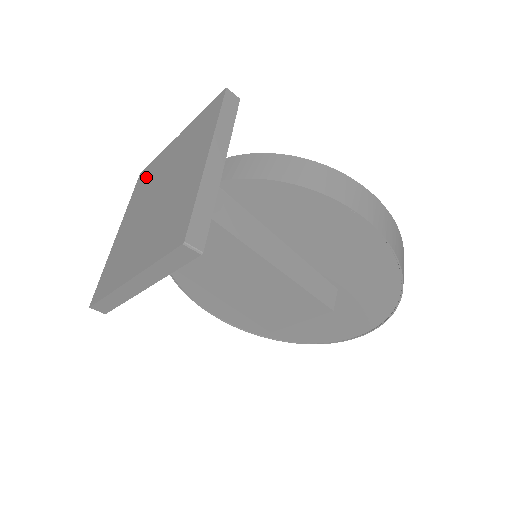
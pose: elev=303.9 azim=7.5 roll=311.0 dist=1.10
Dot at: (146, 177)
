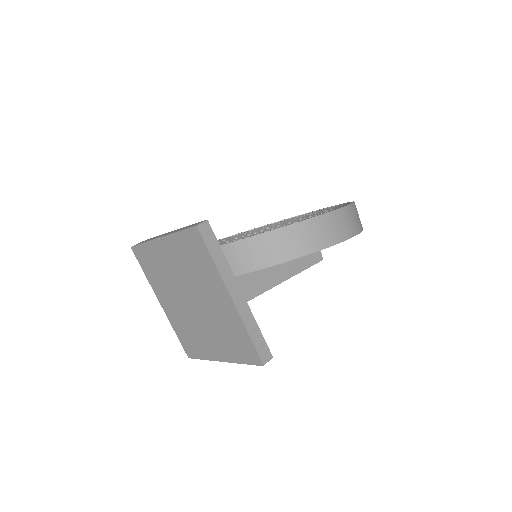
Dot at: (149, 262)
